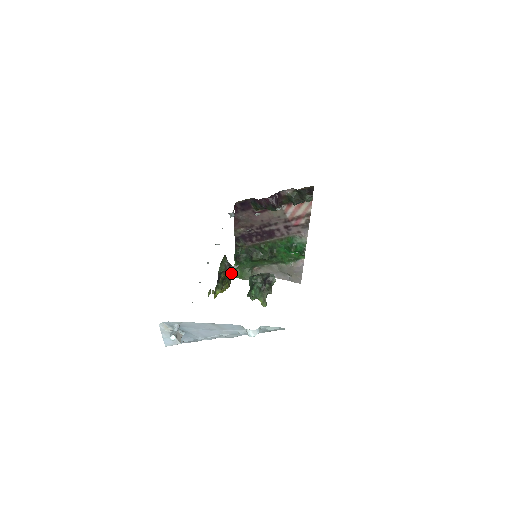
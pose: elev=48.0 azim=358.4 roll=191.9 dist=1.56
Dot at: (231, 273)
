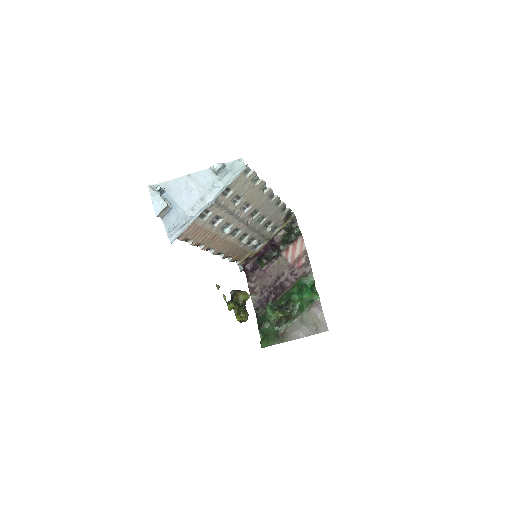
Dot at: (243, 294)
